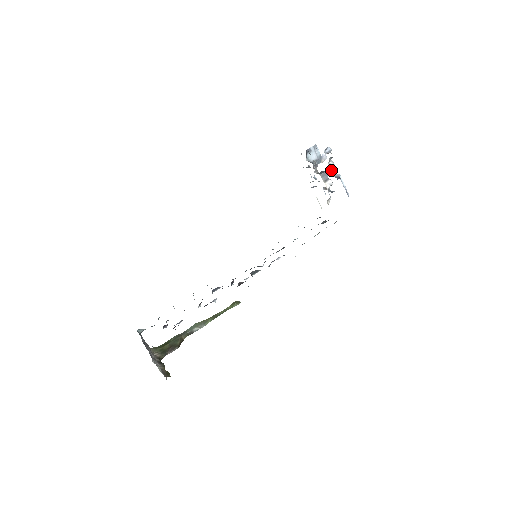
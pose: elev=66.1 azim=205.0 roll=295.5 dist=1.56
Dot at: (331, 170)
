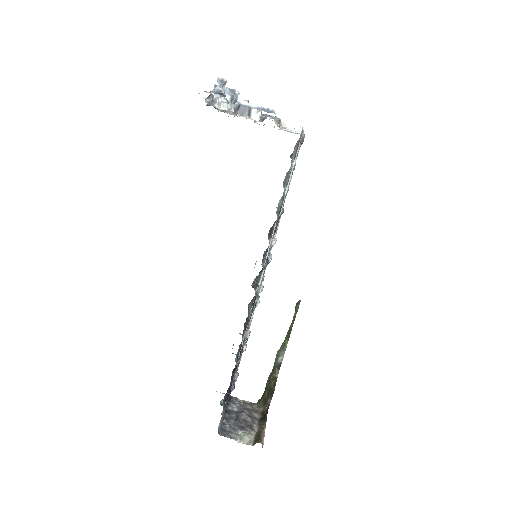
Dot at: (224, 108)
